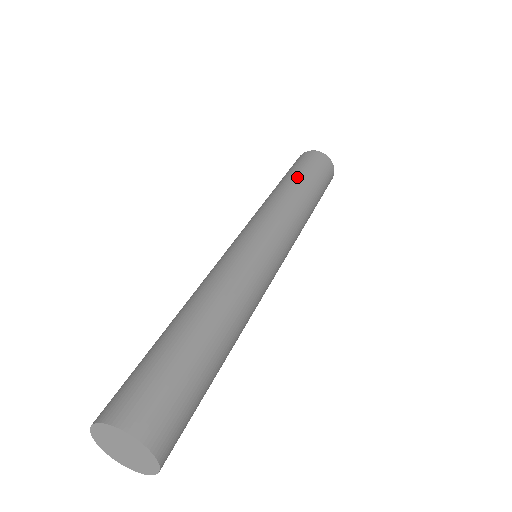
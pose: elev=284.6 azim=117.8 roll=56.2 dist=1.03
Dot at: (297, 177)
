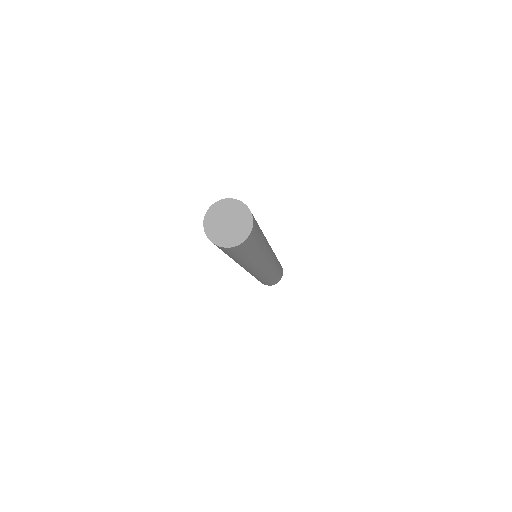
Dot at: occluded
